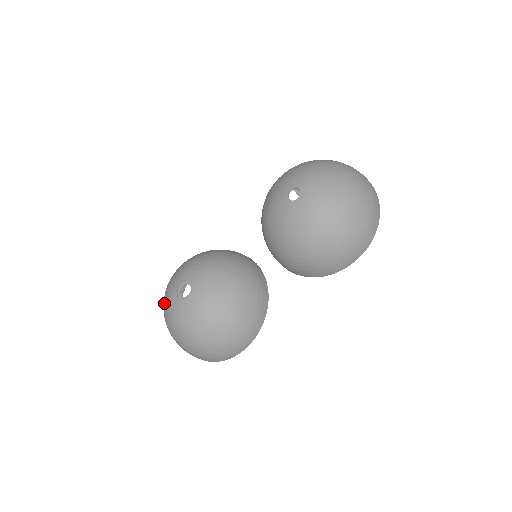
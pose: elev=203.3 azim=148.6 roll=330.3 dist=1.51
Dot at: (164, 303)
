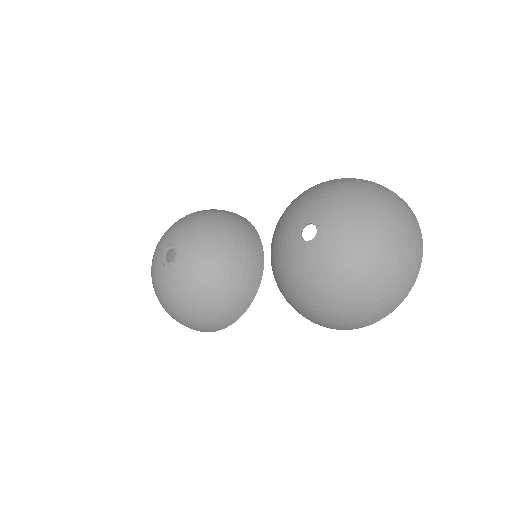
Dot at: occluded
